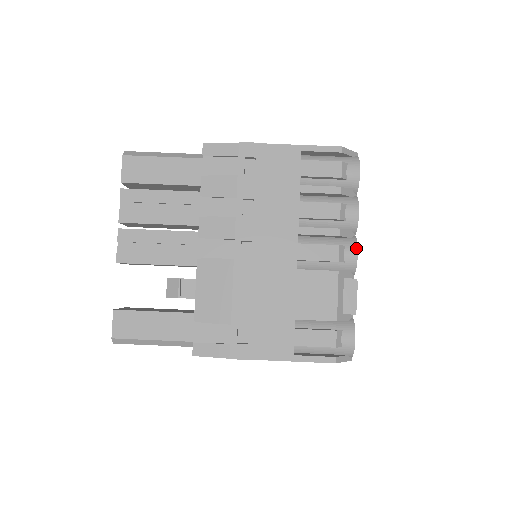
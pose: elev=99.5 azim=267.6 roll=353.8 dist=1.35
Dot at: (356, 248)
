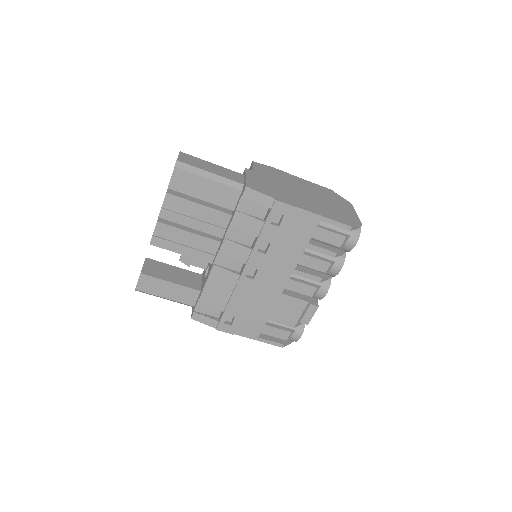
Dot at: occluded
